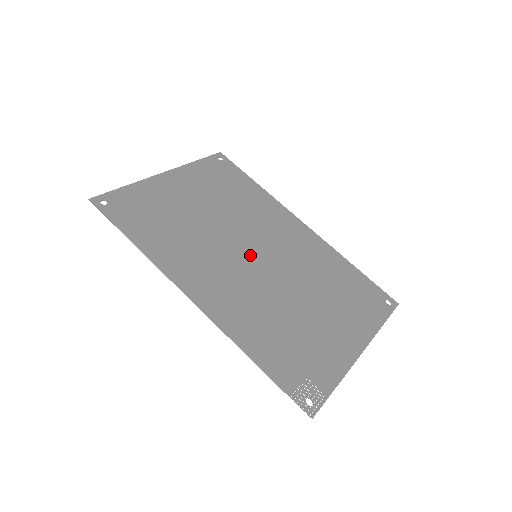
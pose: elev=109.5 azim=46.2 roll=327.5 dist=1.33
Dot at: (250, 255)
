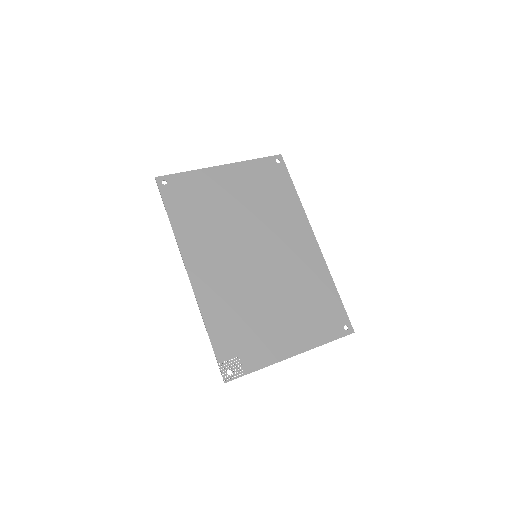
Dot at: (251, 254)
